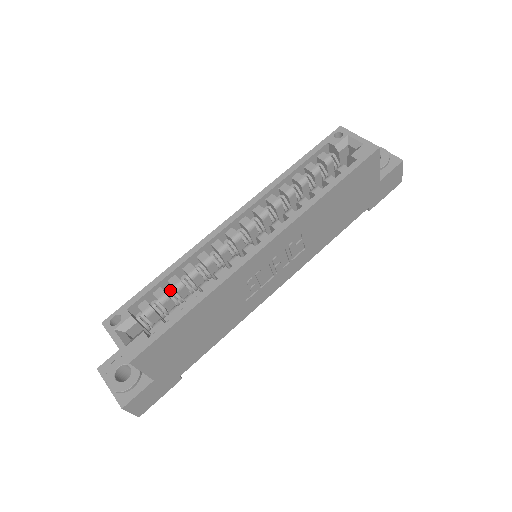
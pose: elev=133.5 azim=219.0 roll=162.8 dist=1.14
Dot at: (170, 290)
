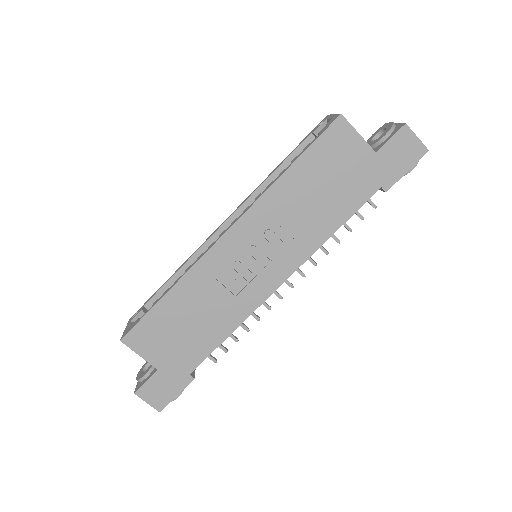
Dot at: occluded
